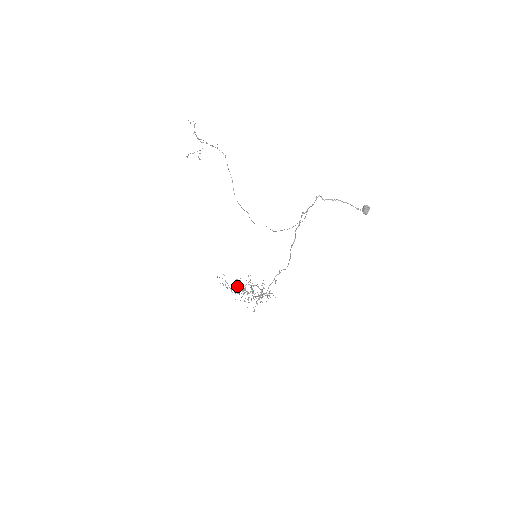
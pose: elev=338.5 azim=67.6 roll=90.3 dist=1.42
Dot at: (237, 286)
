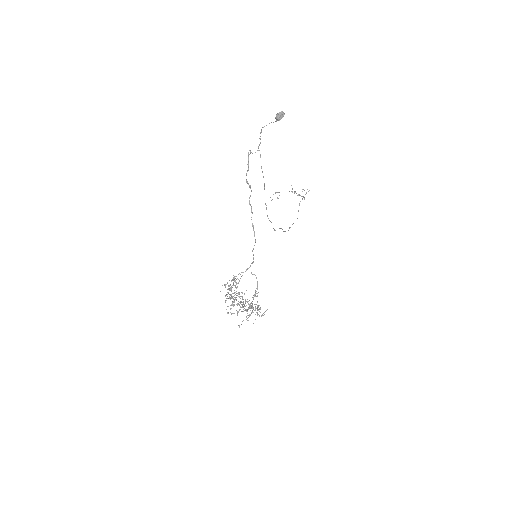
Dot at: occluded
